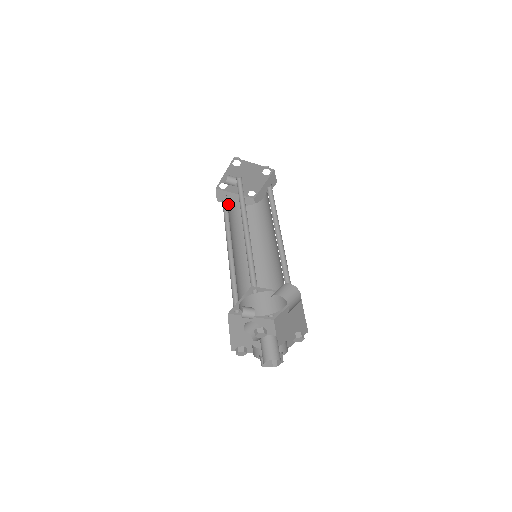
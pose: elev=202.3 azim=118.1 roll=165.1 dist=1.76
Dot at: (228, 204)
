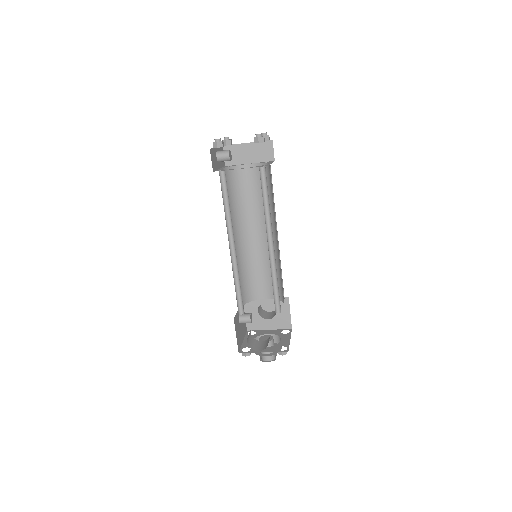
Dot at: (233, 175)
